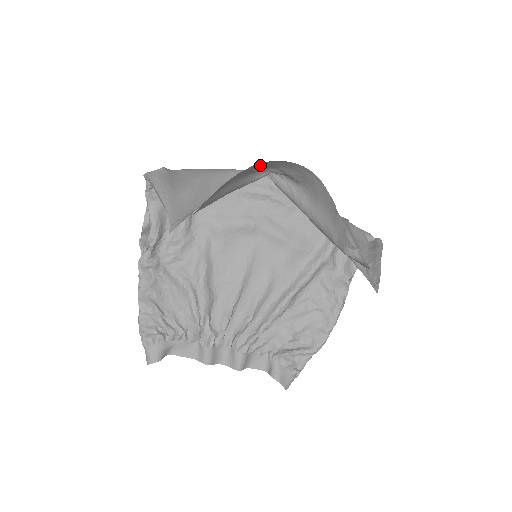
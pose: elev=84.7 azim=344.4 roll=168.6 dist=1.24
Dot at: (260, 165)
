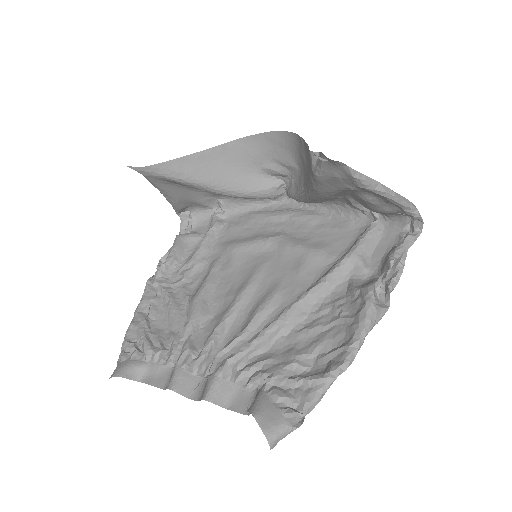
Dot at: (245, 148)
